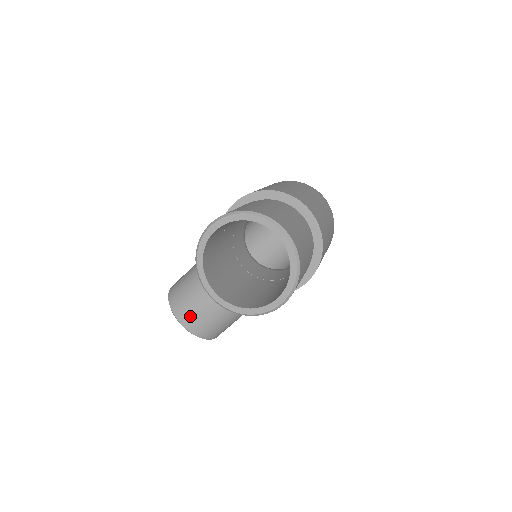
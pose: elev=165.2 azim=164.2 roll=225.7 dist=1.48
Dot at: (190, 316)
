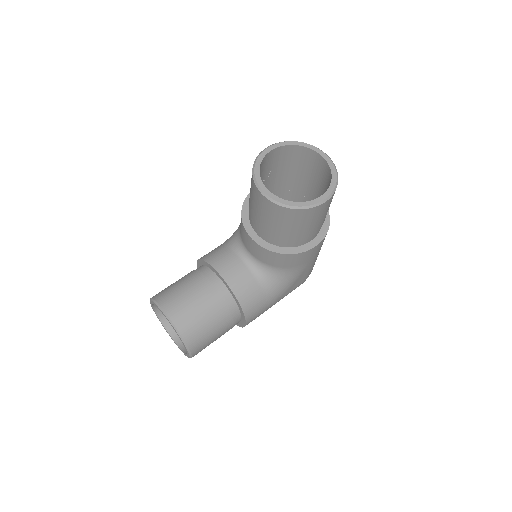
Dot at: (180, 306)
